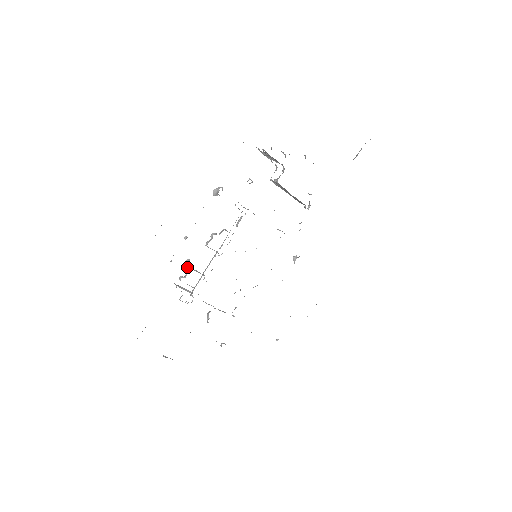
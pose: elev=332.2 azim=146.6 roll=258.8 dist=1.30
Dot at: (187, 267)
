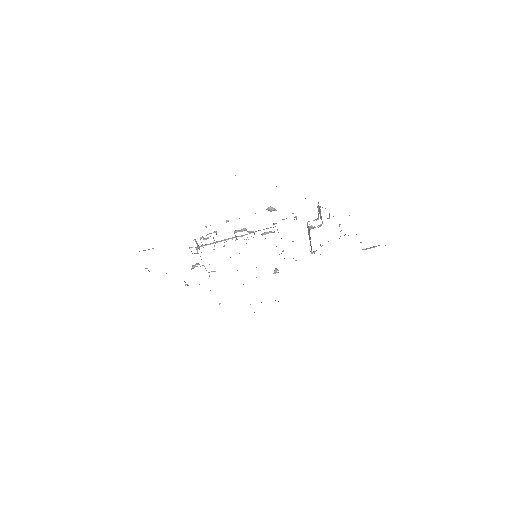
Dot at: occluded
